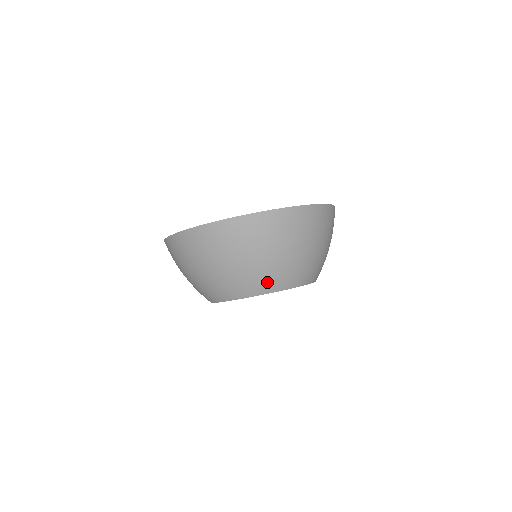
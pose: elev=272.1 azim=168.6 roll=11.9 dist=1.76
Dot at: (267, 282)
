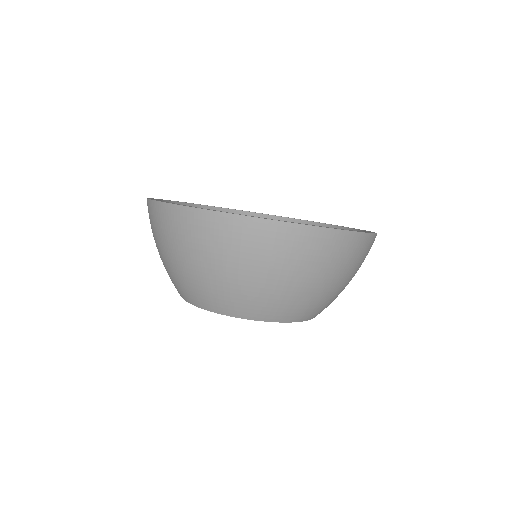
Dot at: (224, 302)
